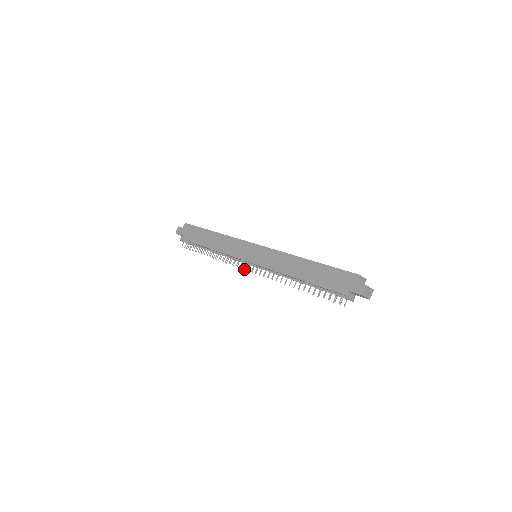
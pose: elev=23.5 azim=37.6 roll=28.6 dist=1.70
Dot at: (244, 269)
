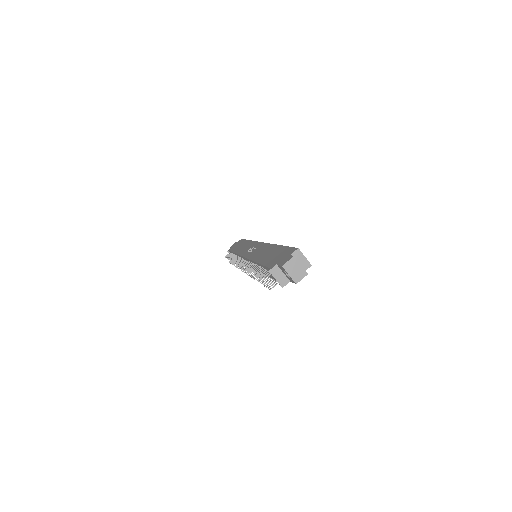
Dot at: occluded
